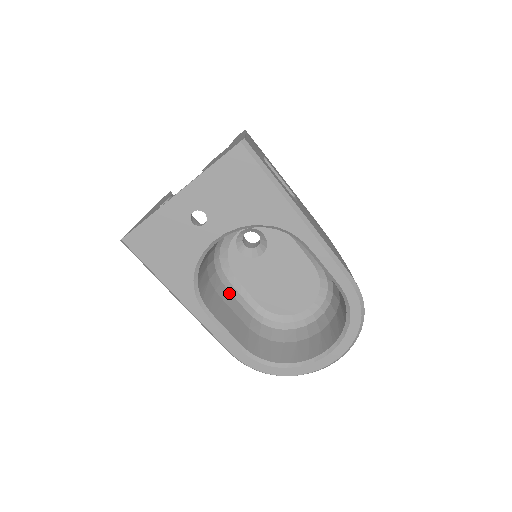
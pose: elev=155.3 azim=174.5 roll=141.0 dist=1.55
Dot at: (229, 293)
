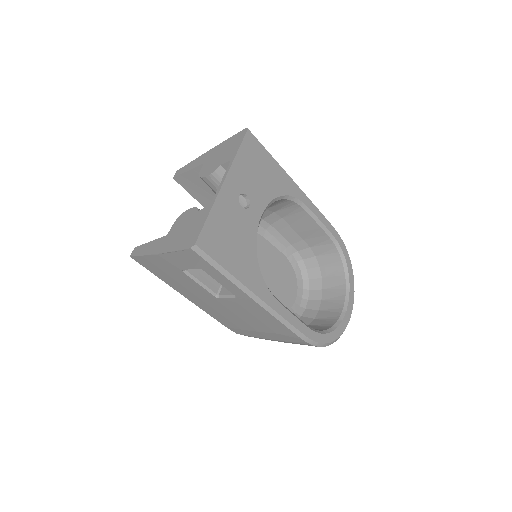
Dot at: occluded
